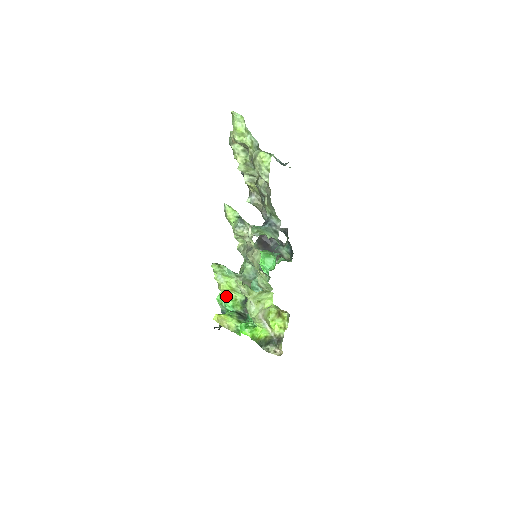
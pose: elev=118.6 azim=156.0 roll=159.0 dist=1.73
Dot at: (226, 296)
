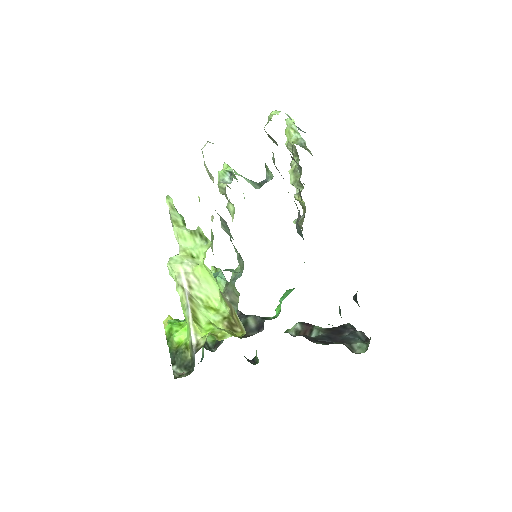
Dot at: occluded
